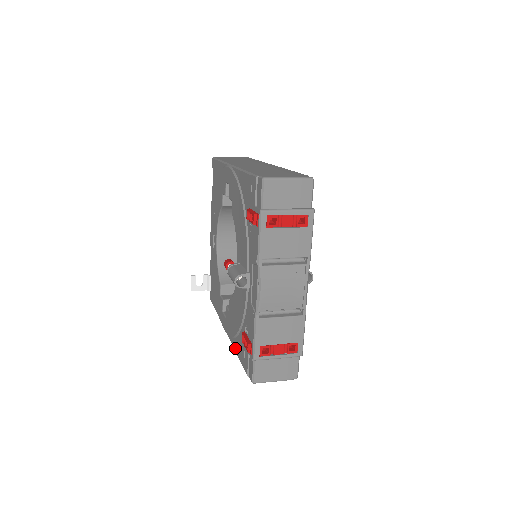
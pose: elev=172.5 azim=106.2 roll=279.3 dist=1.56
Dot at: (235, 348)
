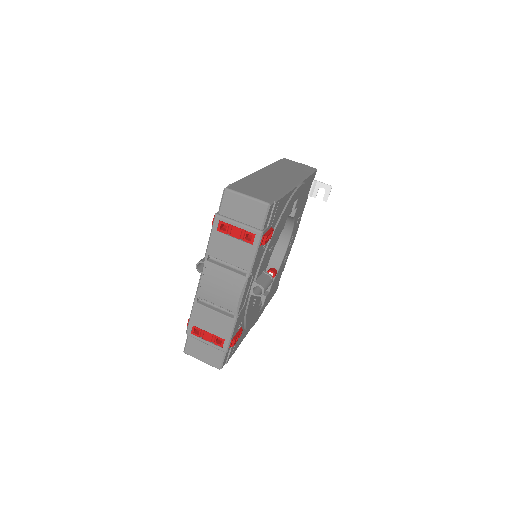
Dot at: occluded
